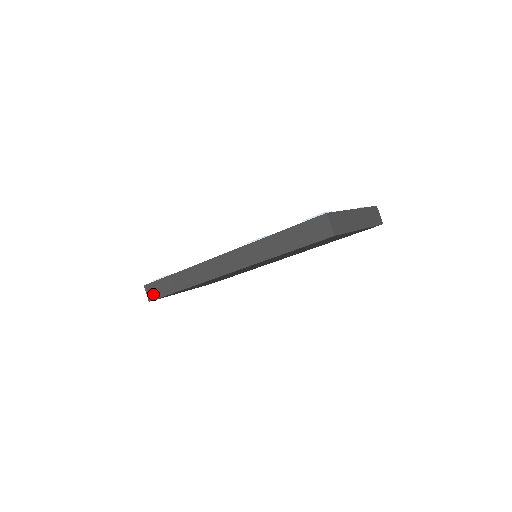
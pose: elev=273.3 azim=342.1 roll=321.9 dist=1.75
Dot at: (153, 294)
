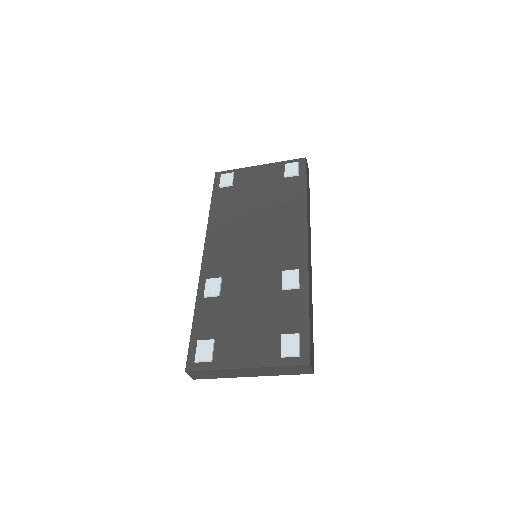
Dot at: occluded
